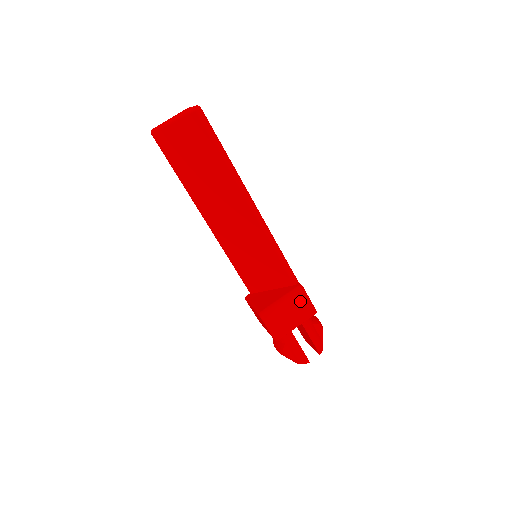
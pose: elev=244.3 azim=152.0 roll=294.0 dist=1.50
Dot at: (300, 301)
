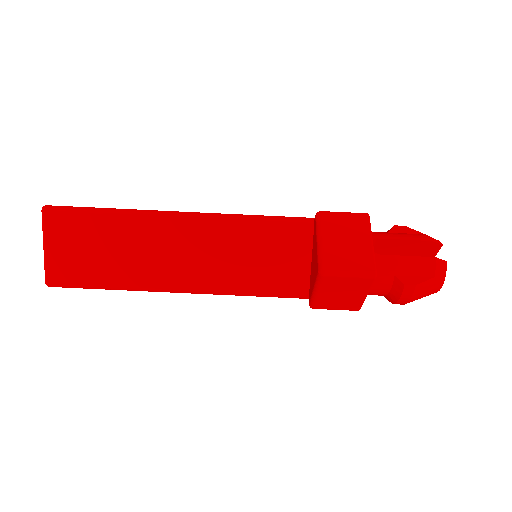
Dot at: (337, 222)
